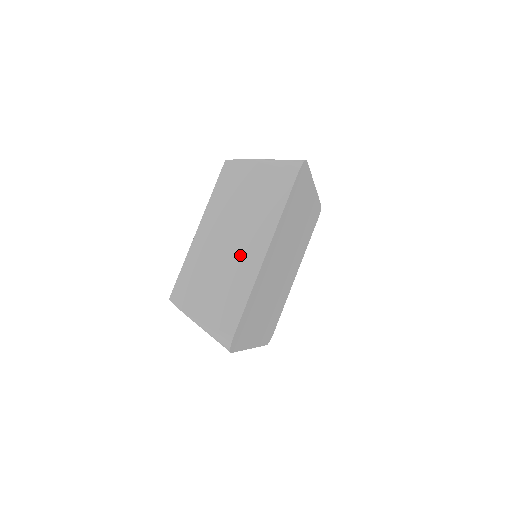
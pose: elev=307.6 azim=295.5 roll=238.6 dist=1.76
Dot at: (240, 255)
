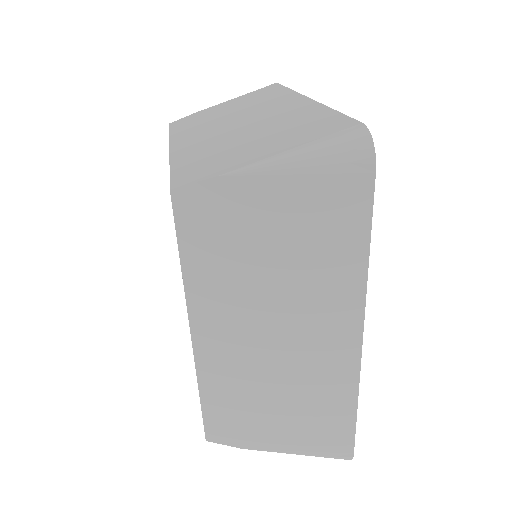
Dot at: (309, 353)
